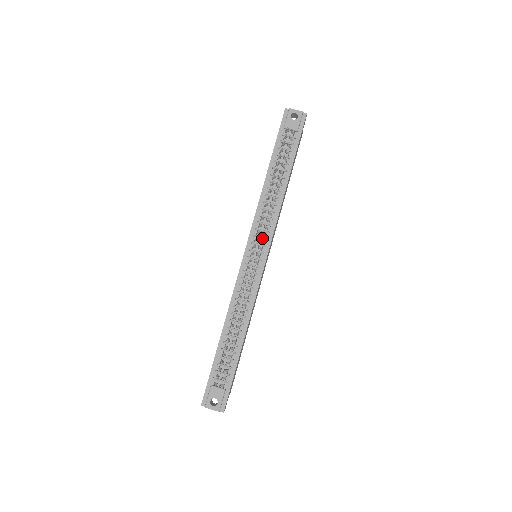
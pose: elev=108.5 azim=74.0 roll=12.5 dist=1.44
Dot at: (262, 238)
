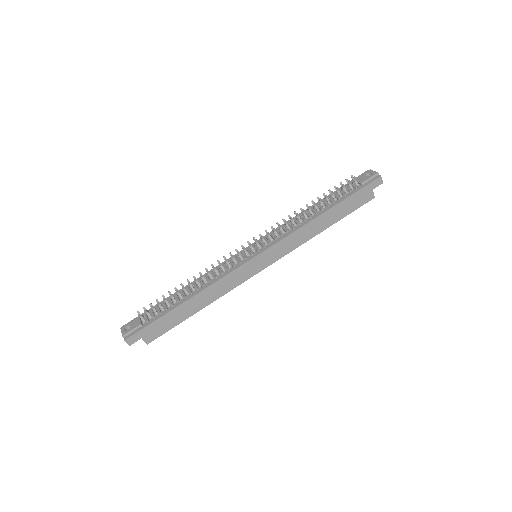
Dot at: (268, 241)
